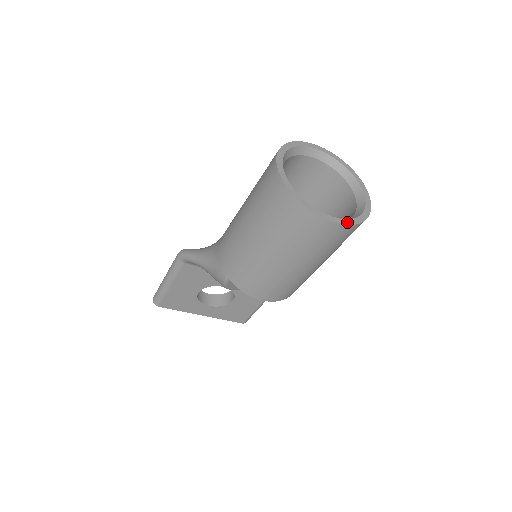
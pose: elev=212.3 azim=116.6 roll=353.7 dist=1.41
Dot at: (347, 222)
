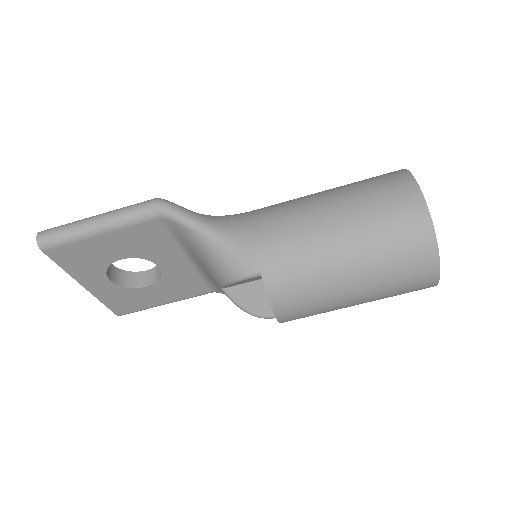
Dot at: occluded
